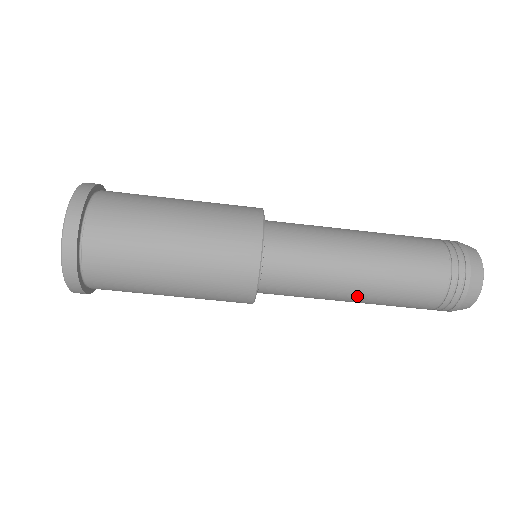
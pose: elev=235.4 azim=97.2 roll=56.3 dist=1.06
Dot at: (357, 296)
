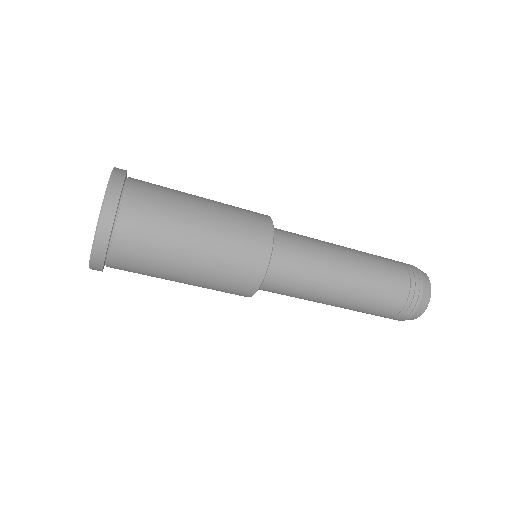
Dot at: (344, 286)
